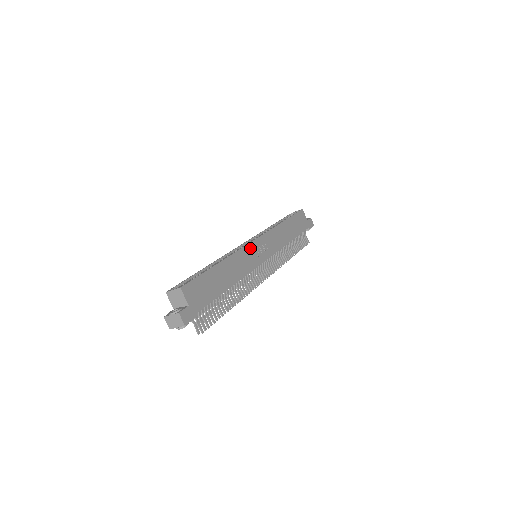
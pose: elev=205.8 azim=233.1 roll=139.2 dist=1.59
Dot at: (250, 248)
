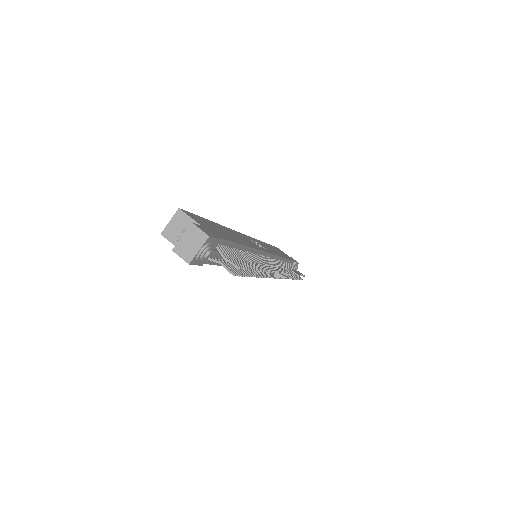
Dot at: (244, 236)
